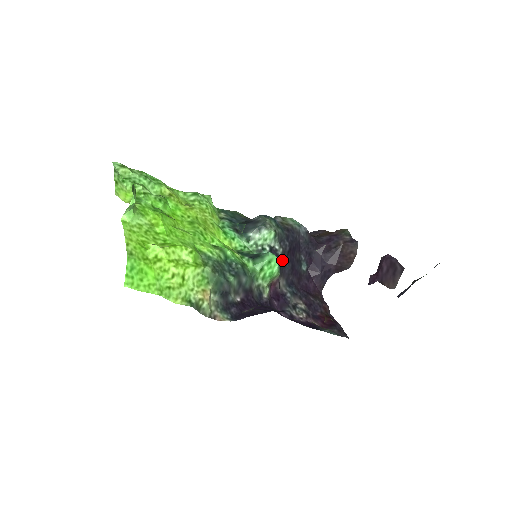
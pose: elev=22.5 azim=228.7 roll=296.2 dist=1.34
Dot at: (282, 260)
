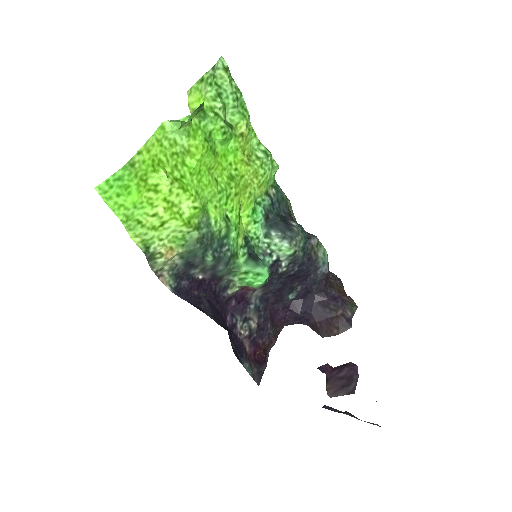
Dot at: (277, 277)
